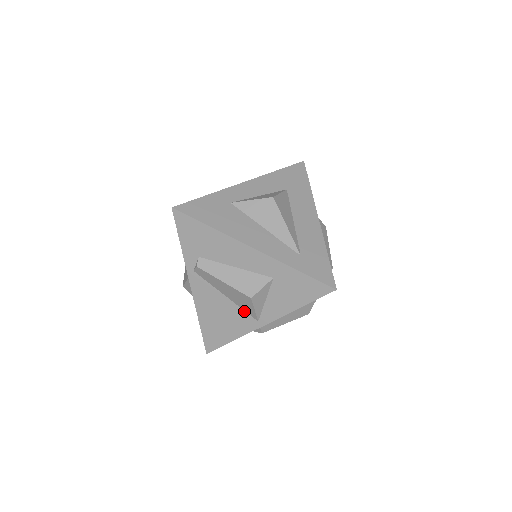
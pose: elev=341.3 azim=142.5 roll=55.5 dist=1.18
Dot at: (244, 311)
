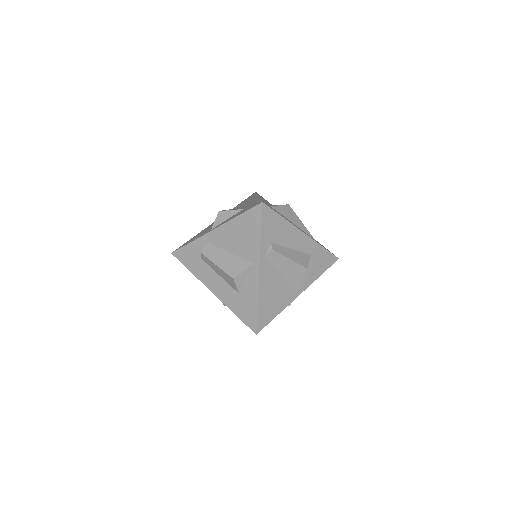
Dot at: (290, 286)
